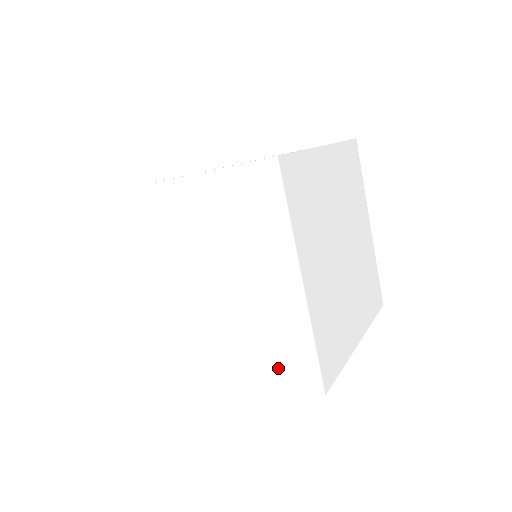
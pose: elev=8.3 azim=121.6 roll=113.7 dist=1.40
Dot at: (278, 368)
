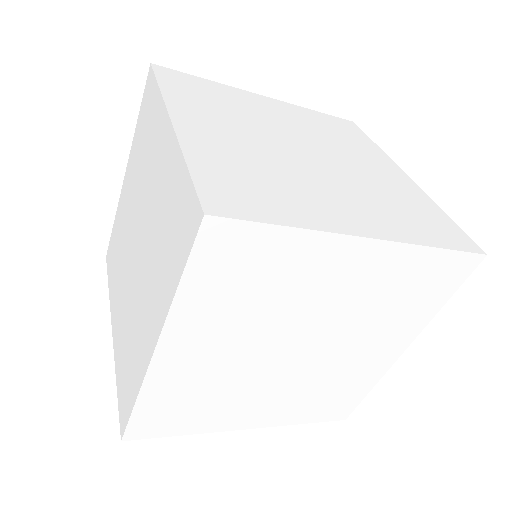
Dot at: (321, 409)
